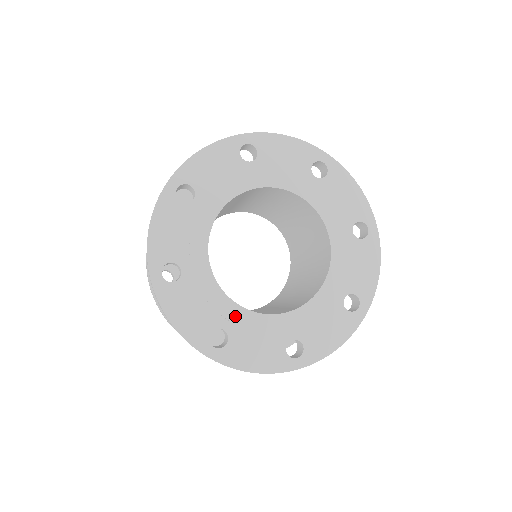
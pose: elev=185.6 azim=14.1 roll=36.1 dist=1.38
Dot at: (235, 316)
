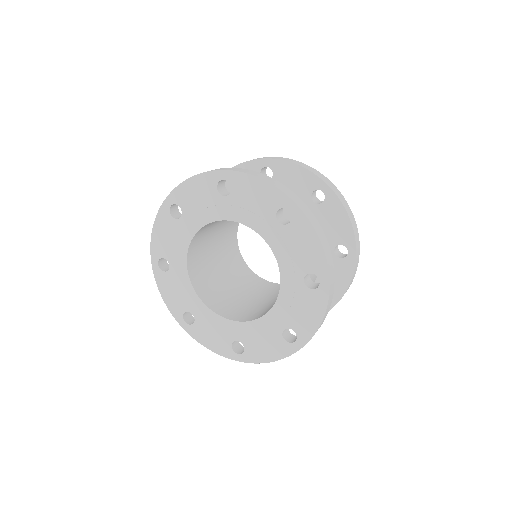
Dot at: (200, 309)
